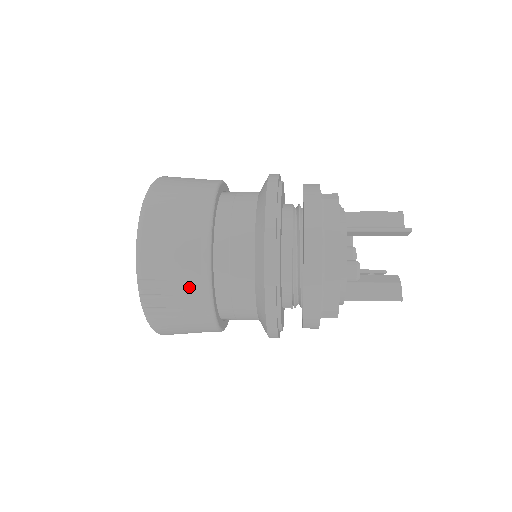
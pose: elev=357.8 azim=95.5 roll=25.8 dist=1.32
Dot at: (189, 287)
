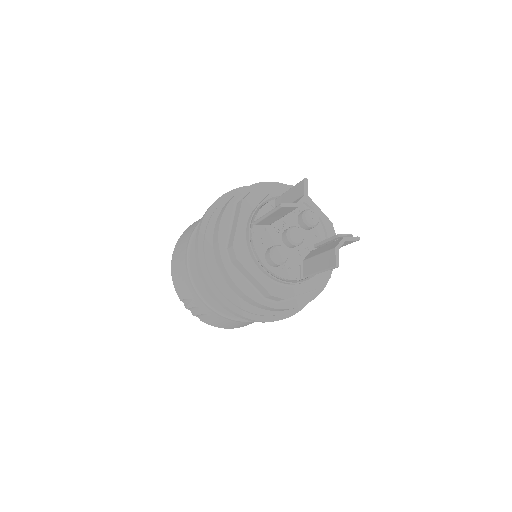
Dot at: (196, 300)
